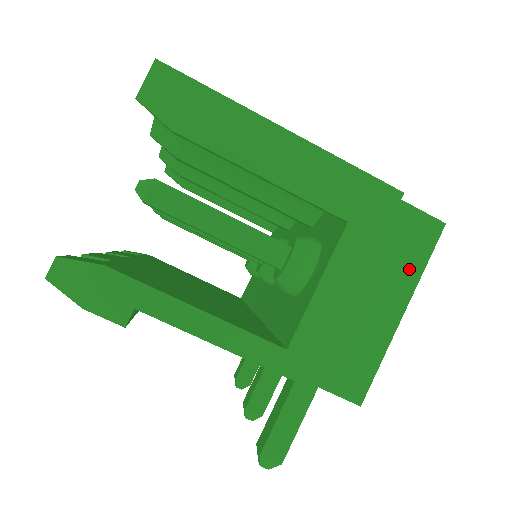
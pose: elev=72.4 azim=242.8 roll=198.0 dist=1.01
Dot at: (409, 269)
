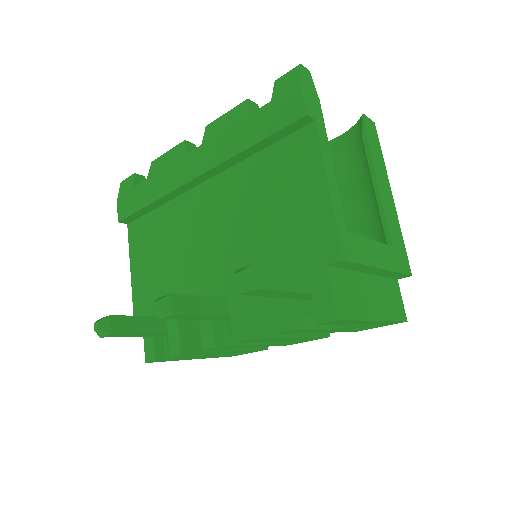
Dot at: (388, 310)
